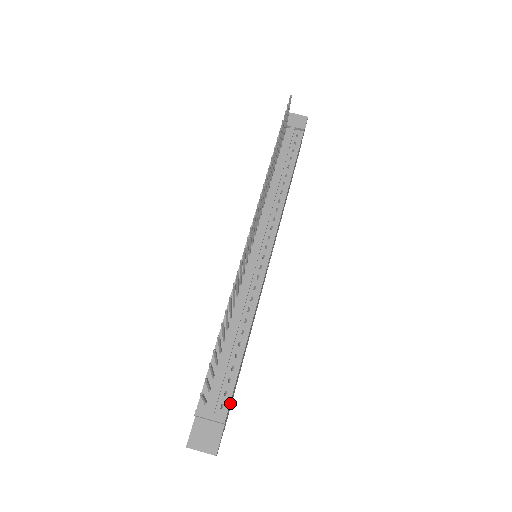
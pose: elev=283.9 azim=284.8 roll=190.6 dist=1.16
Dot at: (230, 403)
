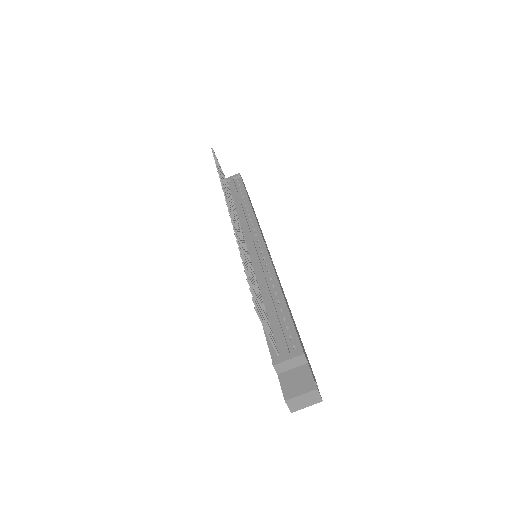
Dot at: occluded
